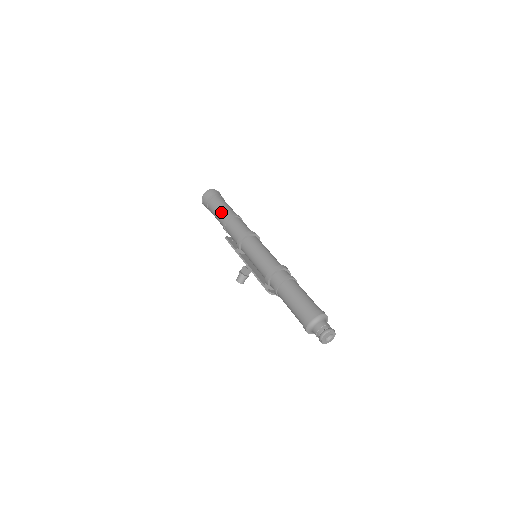
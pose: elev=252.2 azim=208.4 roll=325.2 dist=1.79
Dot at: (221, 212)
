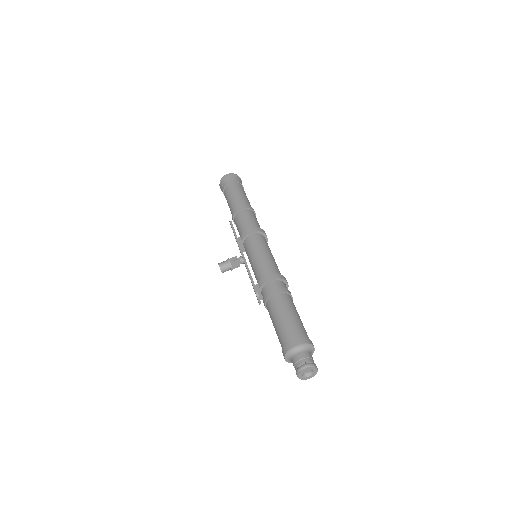
Dot at: (241, 198)
